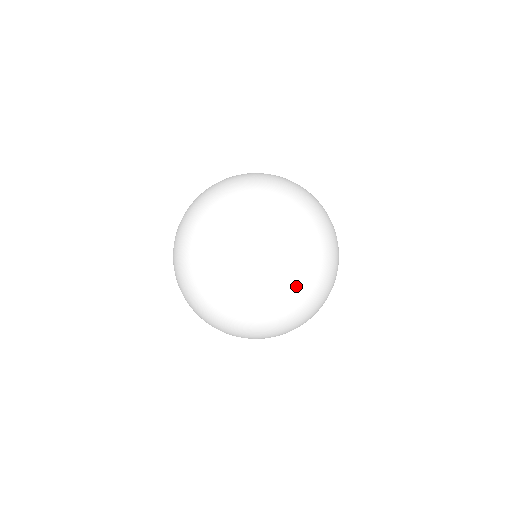
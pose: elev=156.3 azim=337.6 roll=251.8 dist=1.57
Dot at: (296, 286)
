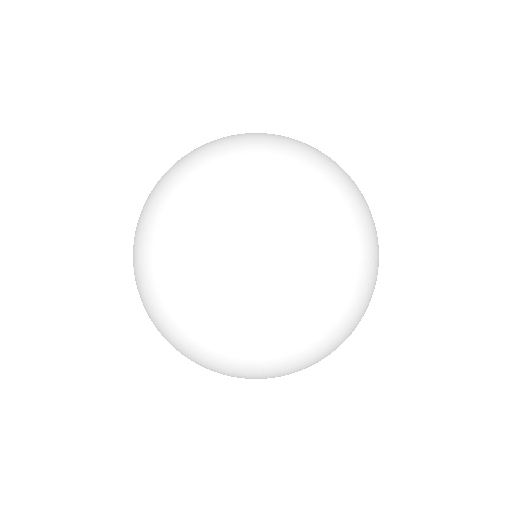
Dot at: (198, 364)
